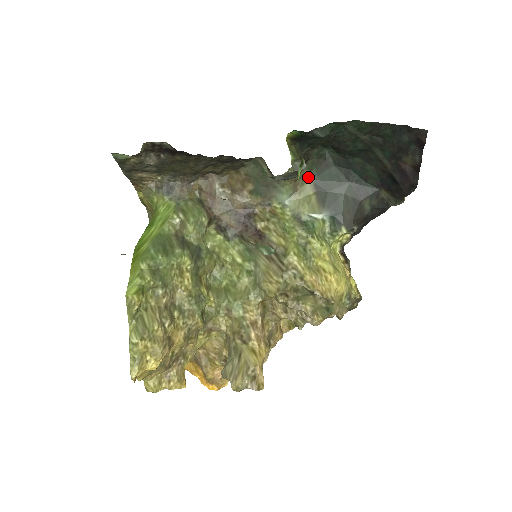
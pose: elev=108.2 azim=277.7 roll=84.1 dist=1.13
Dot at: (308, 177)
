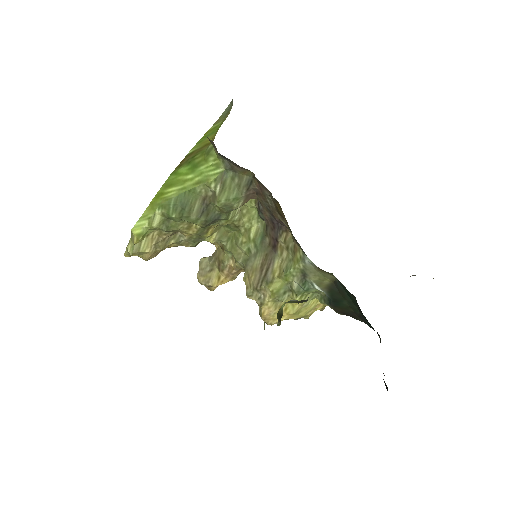
Dot at: (334, 276)
